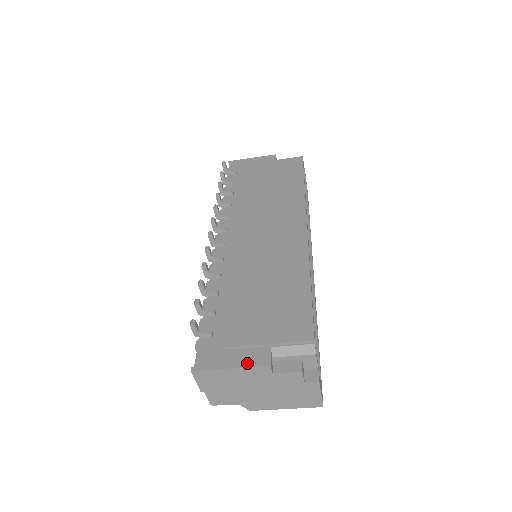
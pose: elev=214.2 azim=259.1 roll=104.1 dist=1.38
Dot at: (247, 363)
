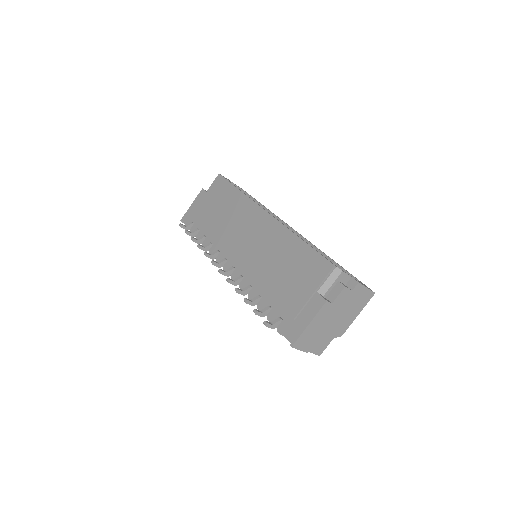
Dot at: (314, 312)
